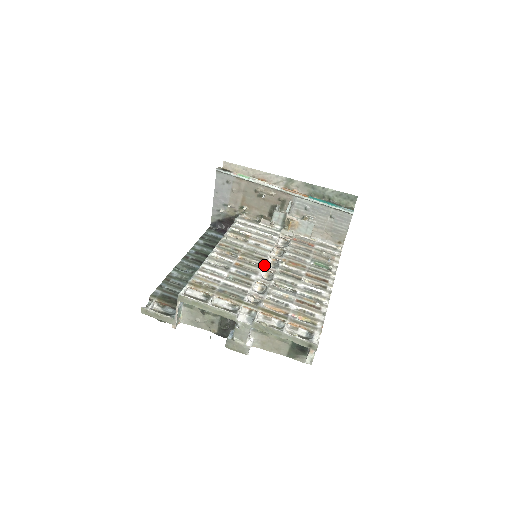
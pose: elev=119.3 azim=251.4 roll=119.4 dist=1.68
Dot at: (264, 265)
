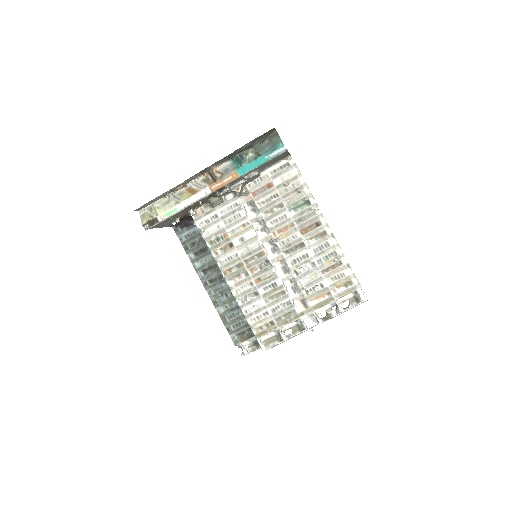
Dot at: (270, 260)
